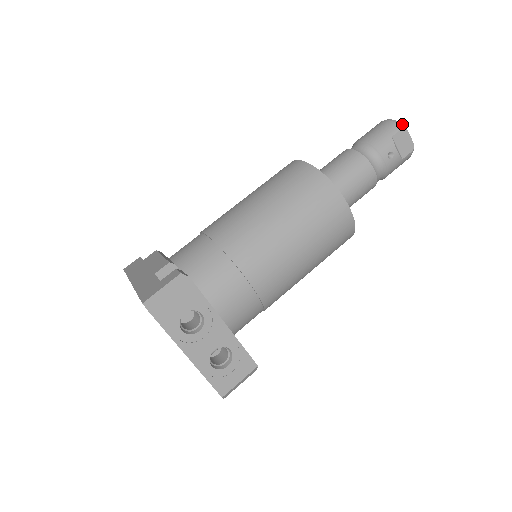
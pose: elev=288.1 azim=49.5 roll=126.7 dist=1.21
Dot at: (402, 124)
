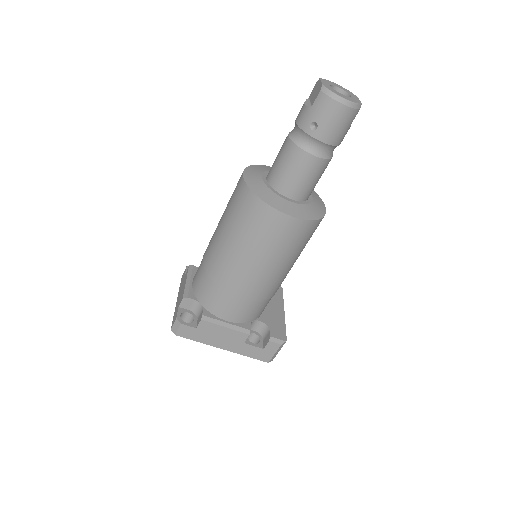
Dot at: (360, 105)
